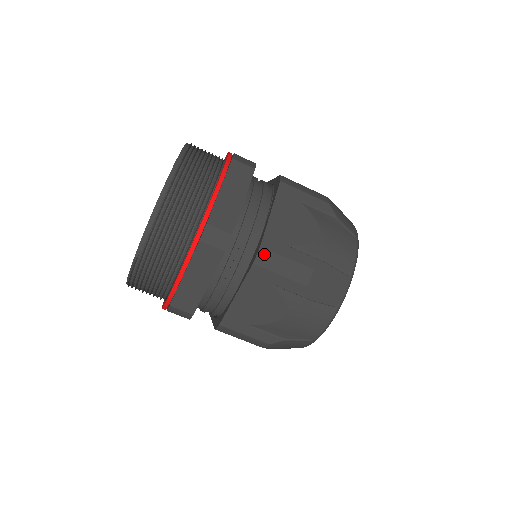
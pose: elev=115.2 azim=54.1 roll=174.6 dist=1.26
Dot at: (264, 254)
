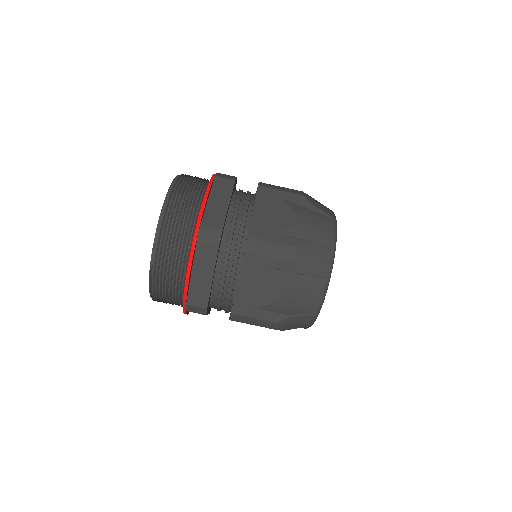
Dot at: (252, 242)
